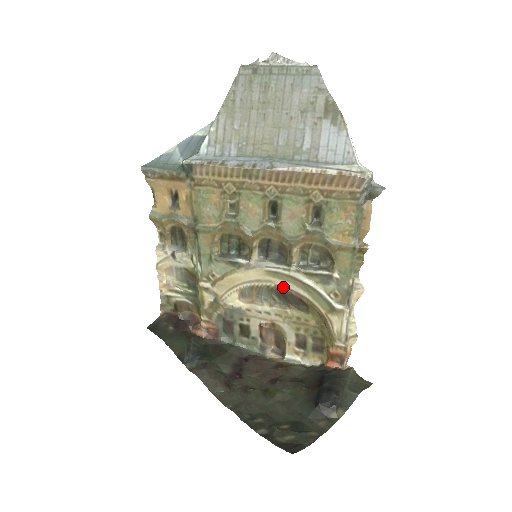
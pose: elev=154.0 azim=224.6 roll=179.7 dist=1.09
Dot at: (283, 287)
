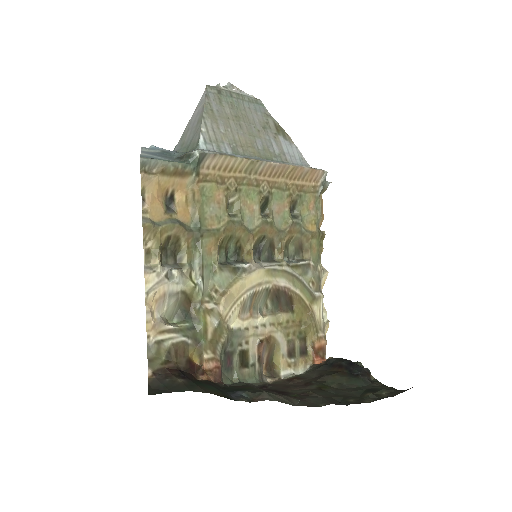
Dot at: (279, 286)
